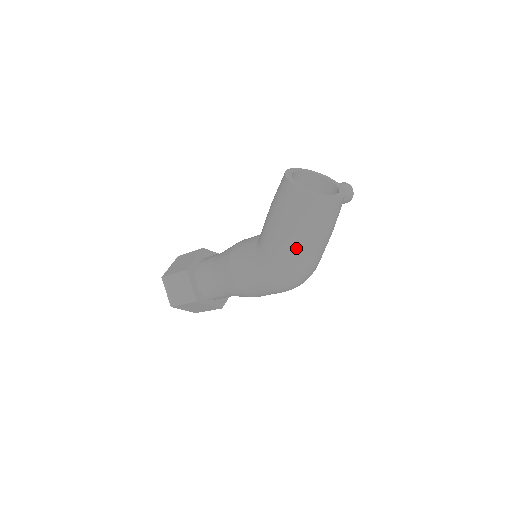
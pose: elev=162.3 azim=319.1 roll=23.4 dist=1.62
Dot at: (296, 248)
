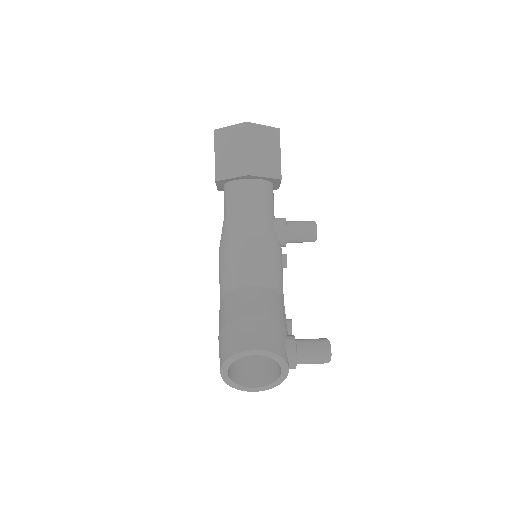
Dot at: occluded
